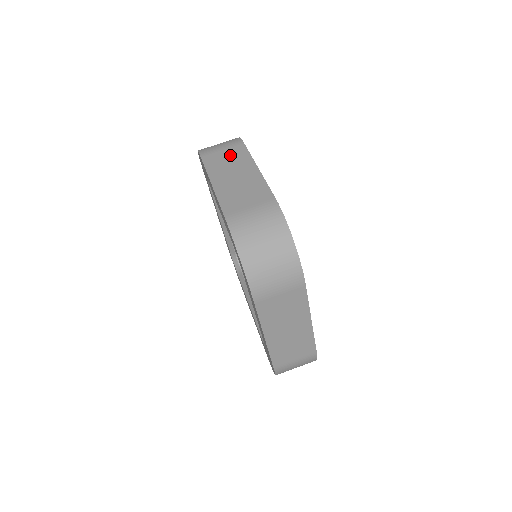
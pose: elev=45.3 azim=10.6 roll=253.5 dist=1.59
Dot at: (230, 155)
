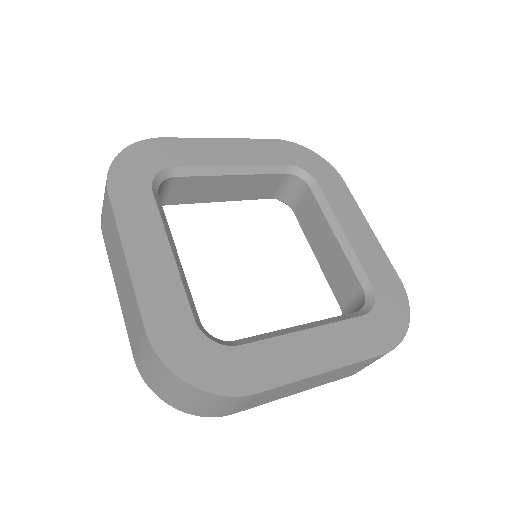
Dot at: (109, 227)
